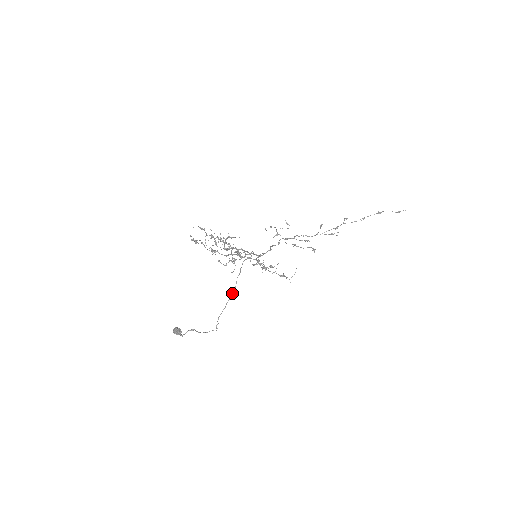
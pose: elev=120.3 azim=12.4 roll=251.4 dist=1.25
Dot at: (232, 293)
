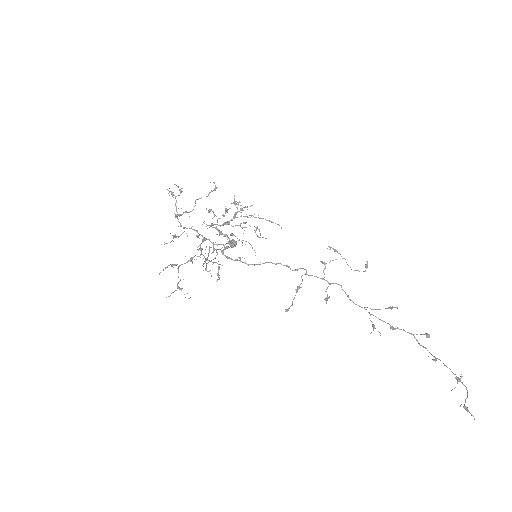
Dot at: occluded
